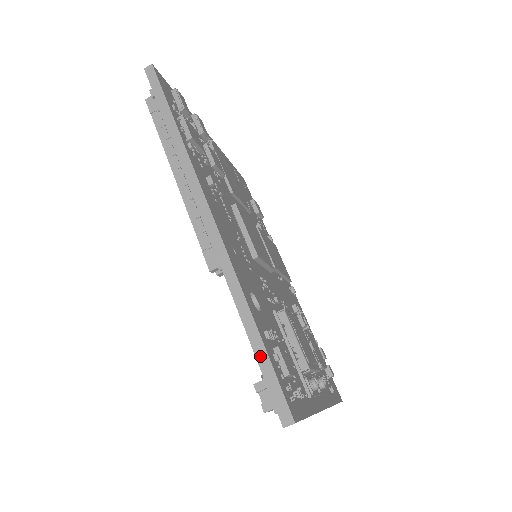
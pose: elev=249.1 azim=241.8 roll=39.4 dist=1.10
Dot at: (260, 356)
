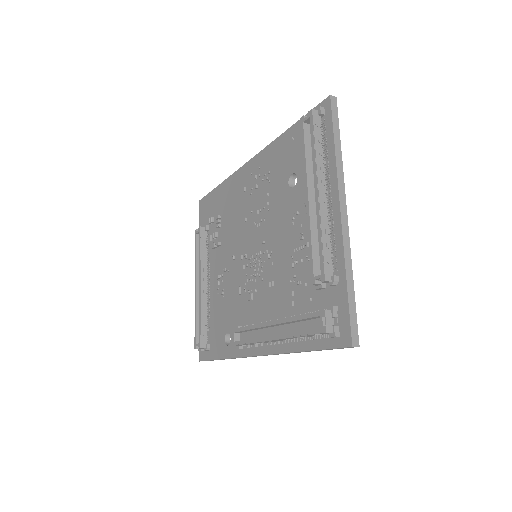
Dot at: occluded
